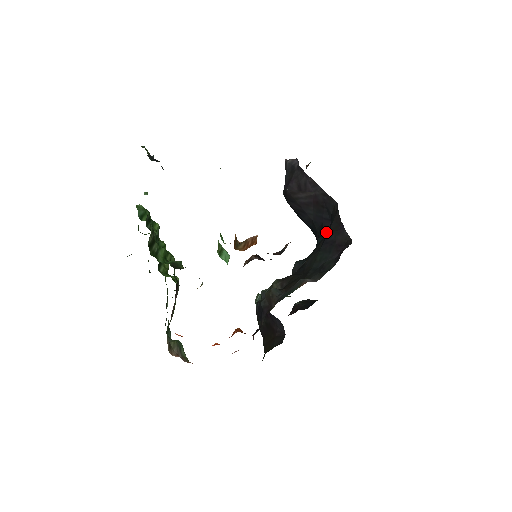
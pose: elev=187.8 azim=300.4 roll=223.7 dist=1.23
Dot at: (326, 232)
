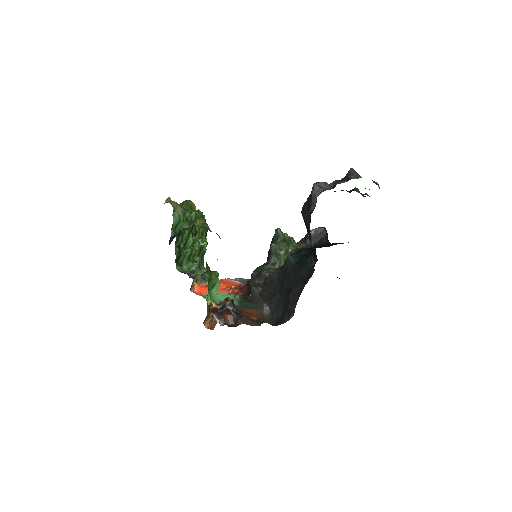
Dot at: (314, 260)
